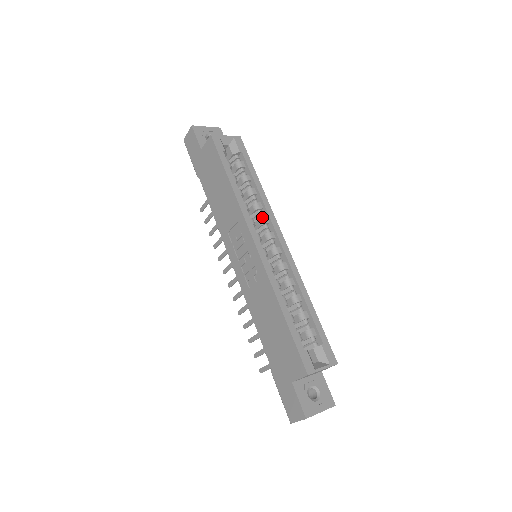
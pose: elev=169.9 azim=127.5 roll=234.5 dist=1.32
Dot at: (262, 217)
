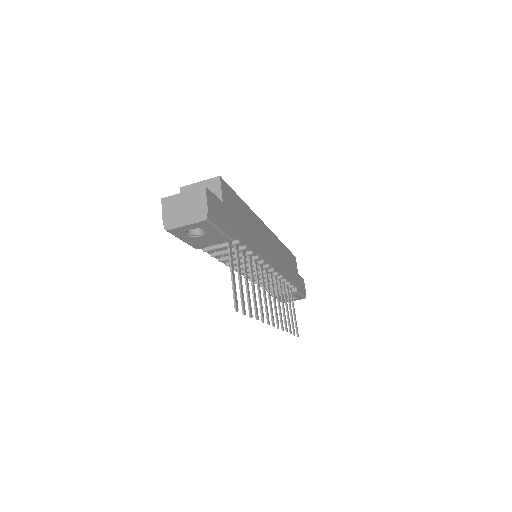
Dot at: occluded
